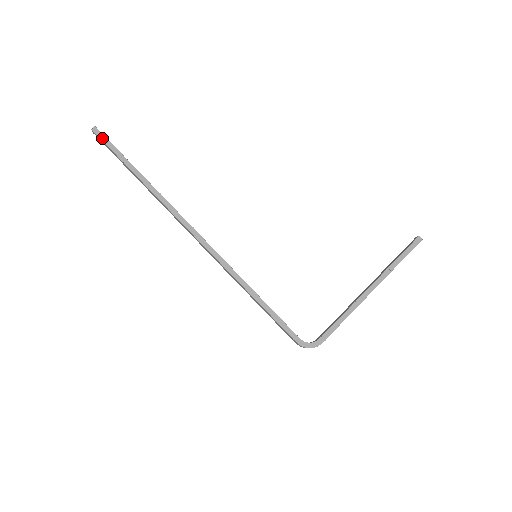
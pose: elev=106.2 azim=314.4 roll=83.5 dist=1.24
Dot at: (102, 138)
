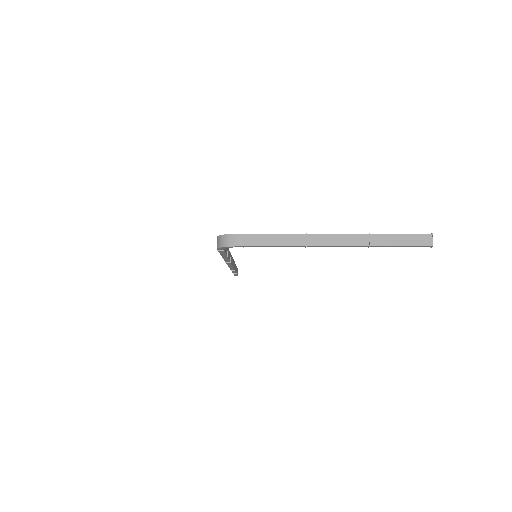
Dot at: occluded
